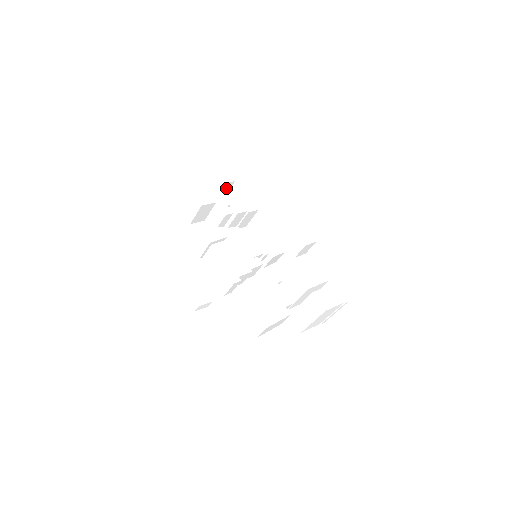
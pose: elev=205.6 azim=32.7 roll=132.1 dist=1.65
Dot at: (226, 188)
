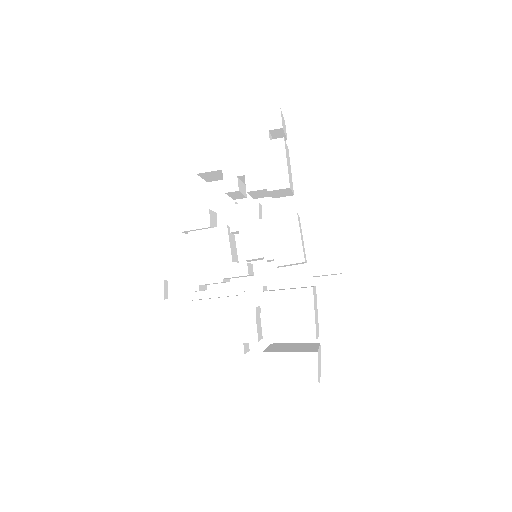
Dot at: (256, 143)
